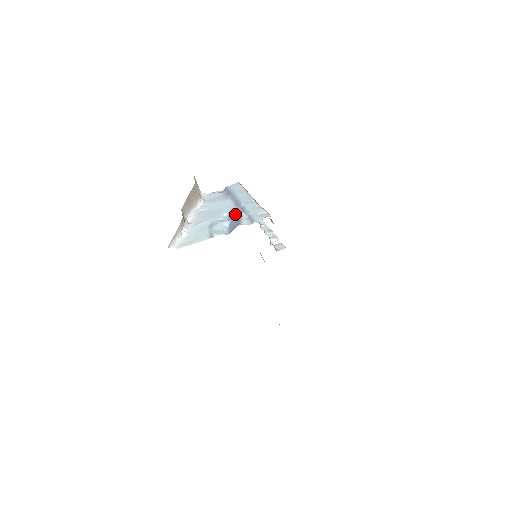
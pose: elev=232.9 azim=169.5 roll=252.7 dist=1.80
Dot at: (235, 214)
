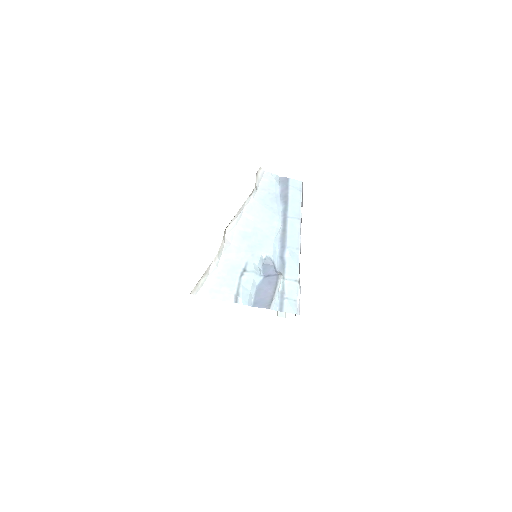
Dot at: (273, 269)
